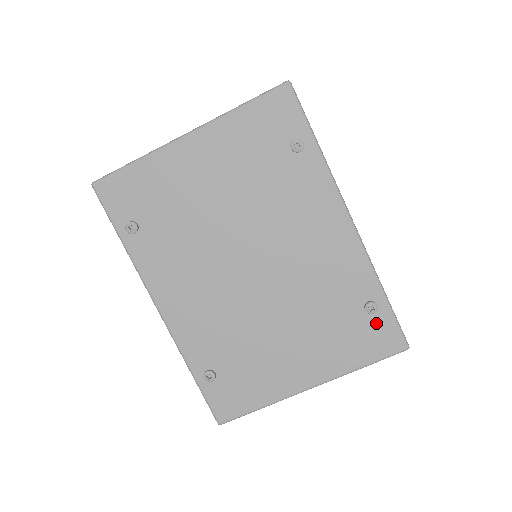
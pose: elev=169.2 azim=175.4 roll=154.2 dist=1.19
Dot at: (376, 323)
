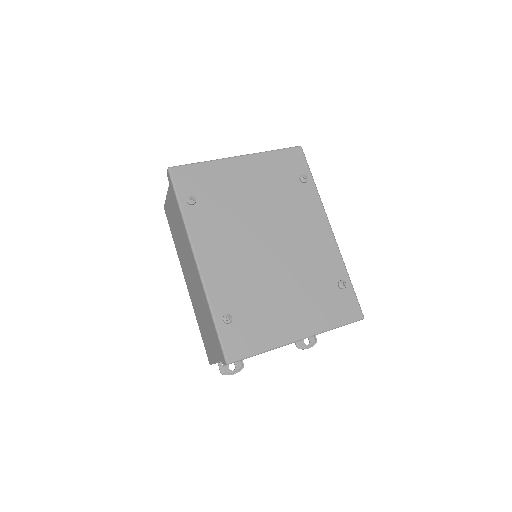
Dot at: (344, 296)
